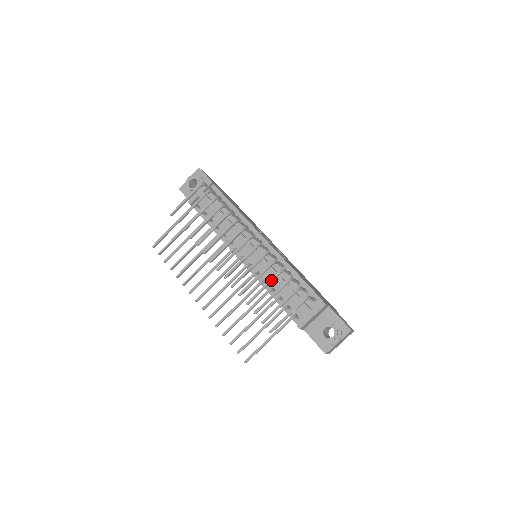
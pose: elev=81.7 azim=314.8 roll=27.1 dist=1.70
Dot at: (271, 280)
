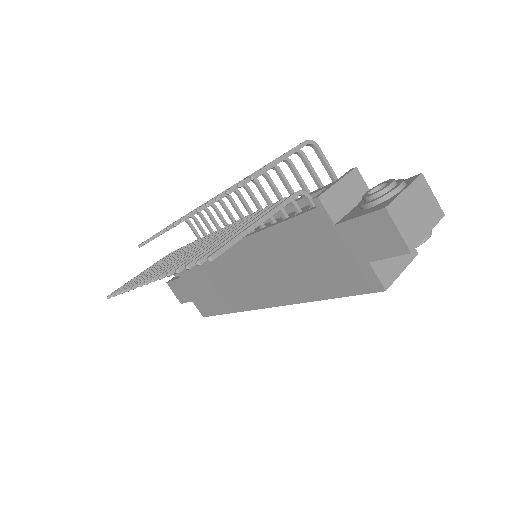
Dot at: occluded
